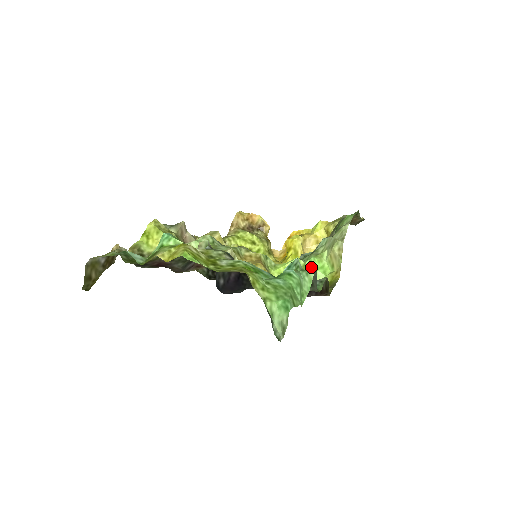
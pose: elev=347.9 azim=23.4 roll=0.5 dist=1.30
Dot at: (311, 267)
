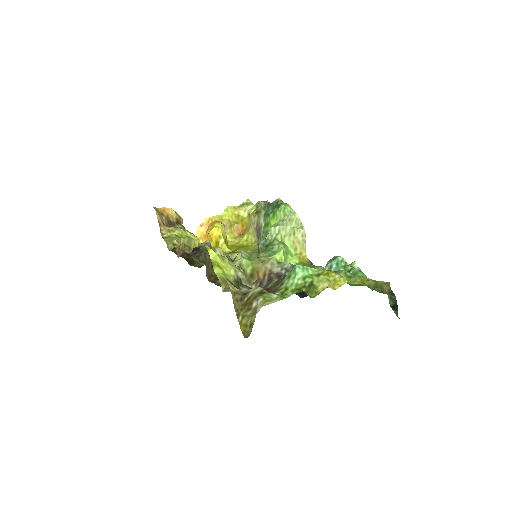
Dot at: (287, 254)
